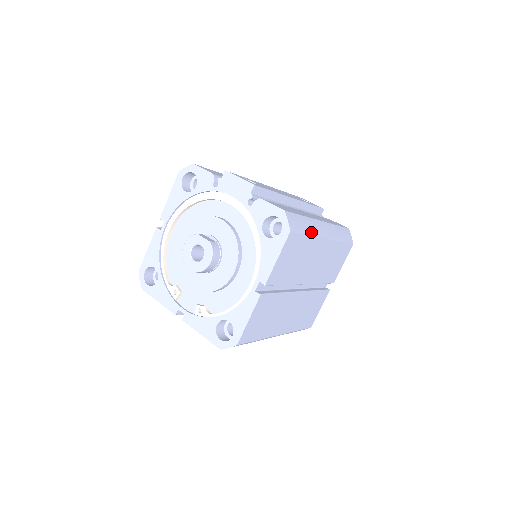
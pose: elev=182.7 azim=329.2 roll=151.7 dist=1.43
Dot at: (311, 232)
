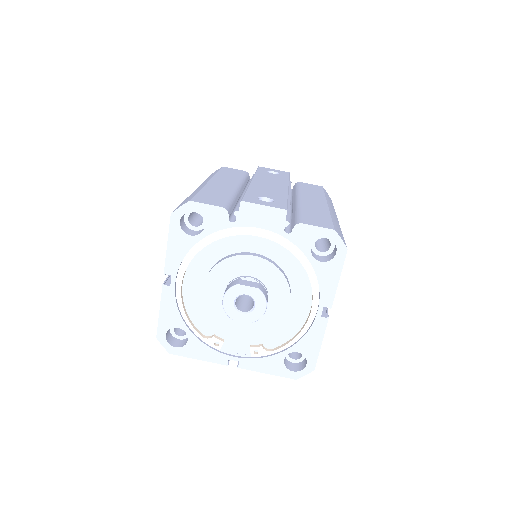
Dot at: (340, 229)
